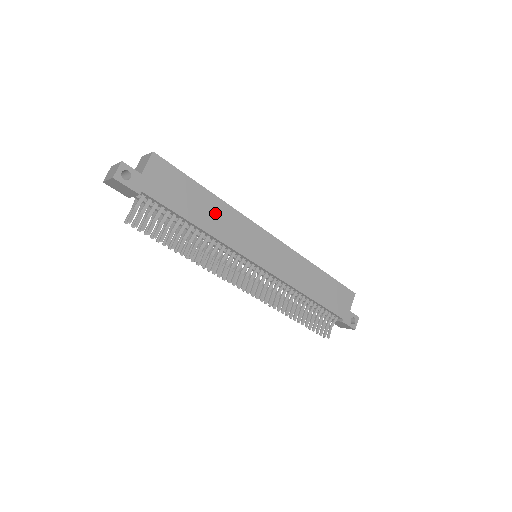
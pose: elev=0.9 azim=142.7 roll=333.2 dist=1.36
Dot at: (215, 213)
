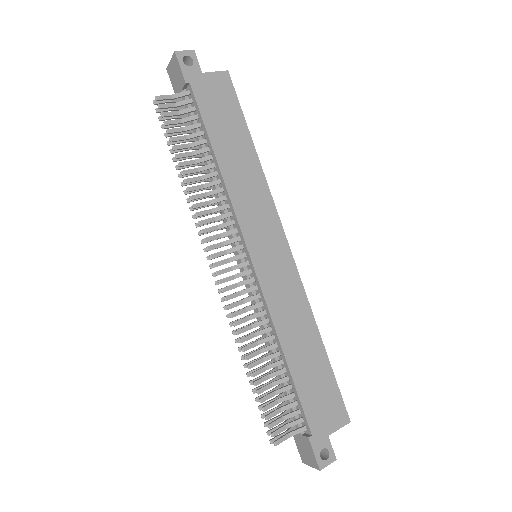
Dot at: (244, 166)
